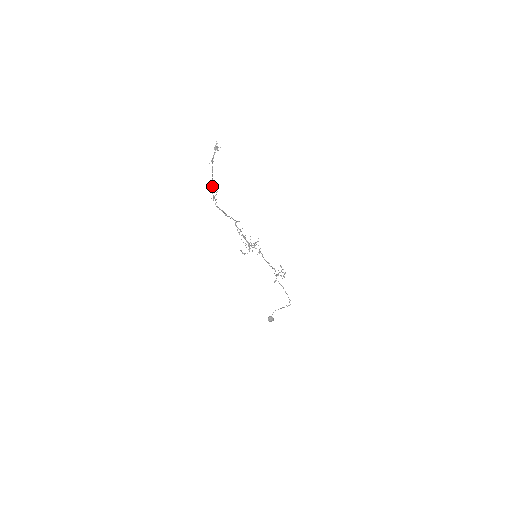
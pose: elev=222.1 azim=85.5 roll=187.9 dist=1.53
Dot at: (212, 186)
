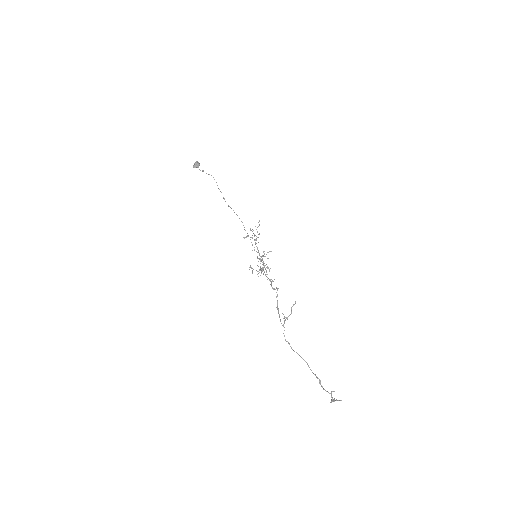
Dot at: (298, 354)
